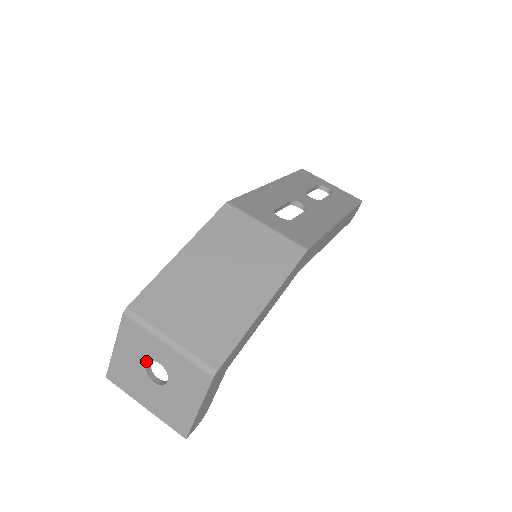
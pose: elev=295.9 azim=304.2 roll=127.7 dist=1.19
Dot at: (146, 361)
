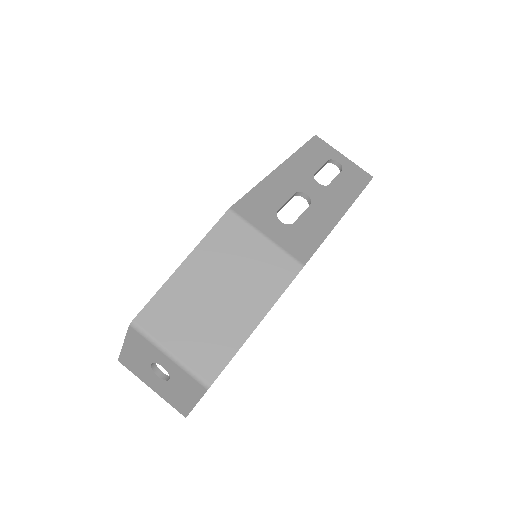
Dot at: (151, 362)
